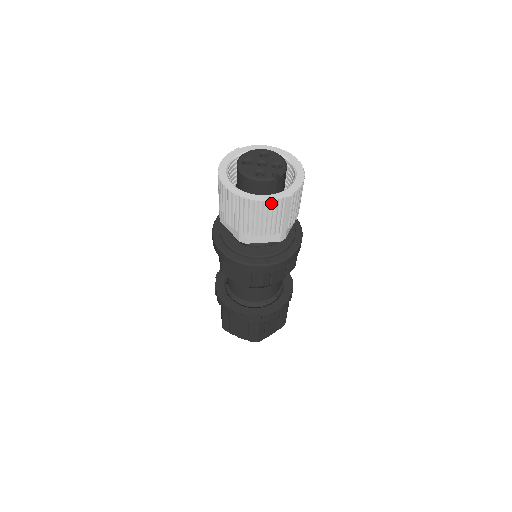
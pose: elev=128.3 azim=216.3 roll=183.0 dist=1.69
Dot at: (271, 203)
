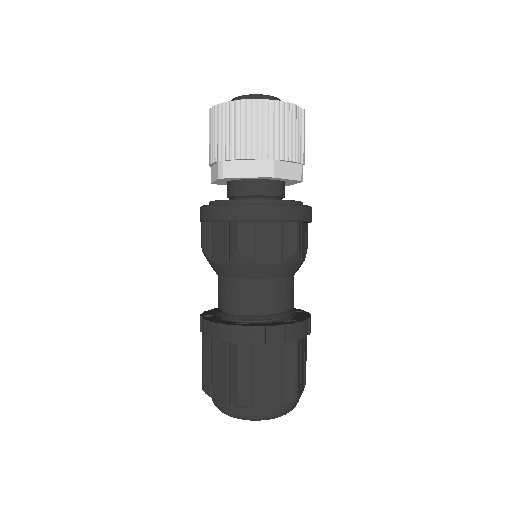
Dot at: (295, 109)
